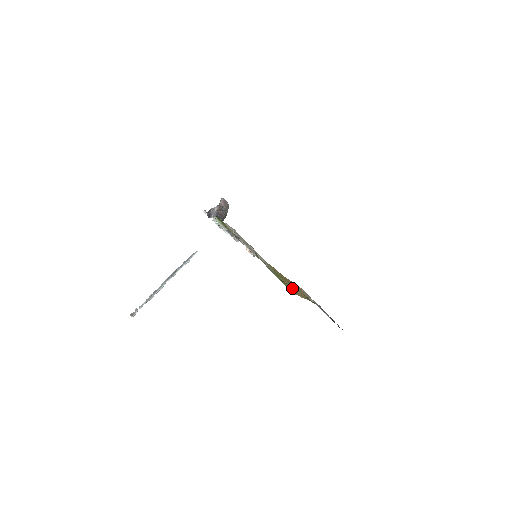
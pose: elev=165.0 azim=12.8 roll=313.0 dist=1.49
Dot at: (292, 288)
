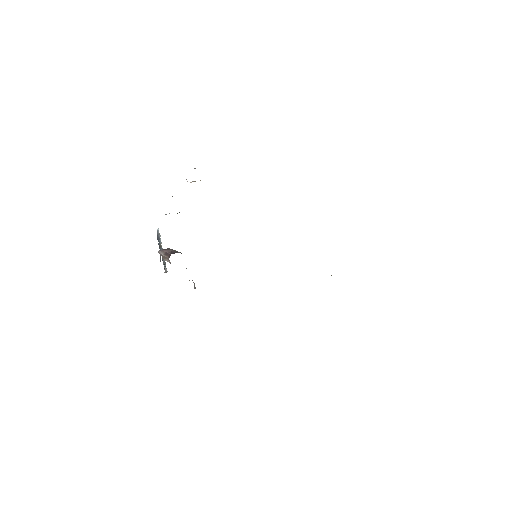
Dot at: occluded
